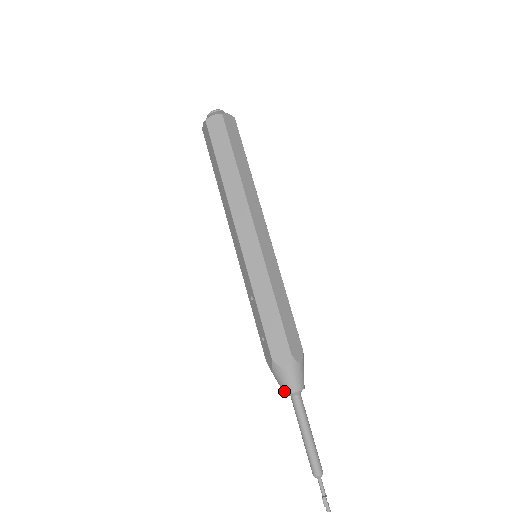
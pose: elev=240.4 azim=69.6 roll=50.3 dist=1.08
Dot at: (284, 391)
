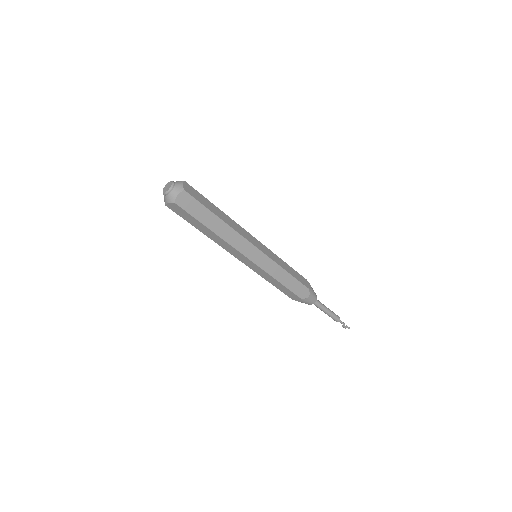
Dot at: occluded
